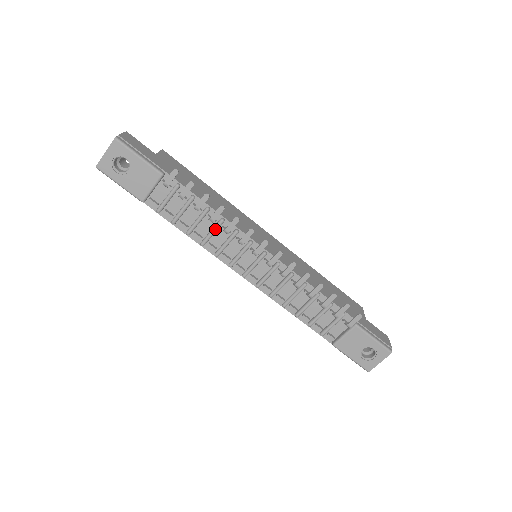
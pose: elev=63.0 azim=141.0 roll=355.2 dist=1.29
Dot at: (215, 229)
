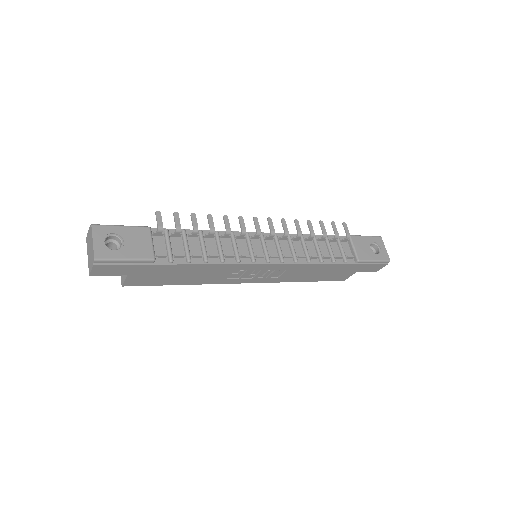
Dot at: (219, 241)
